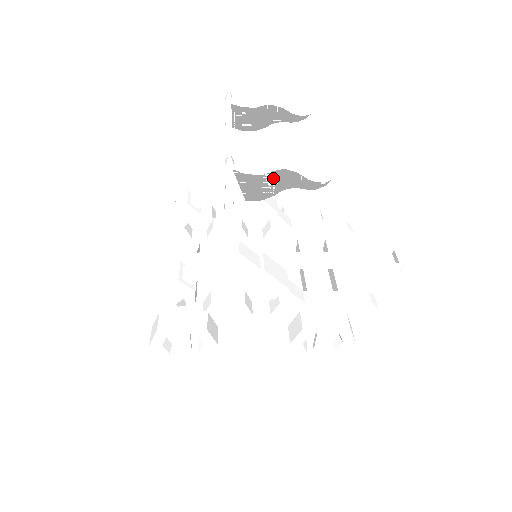
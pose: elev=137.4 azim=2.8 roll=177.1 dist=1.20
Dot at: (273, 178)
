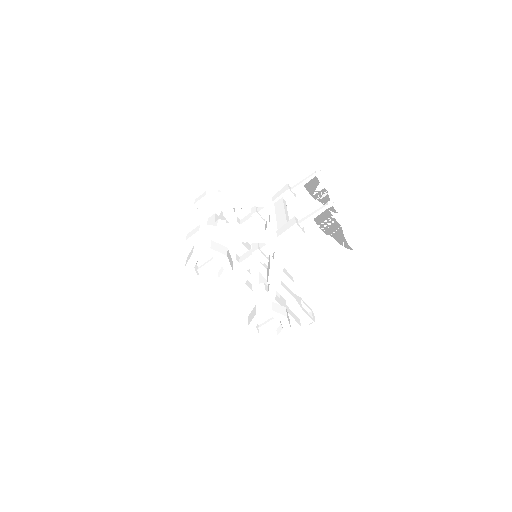
Dot at: (336, 227)
